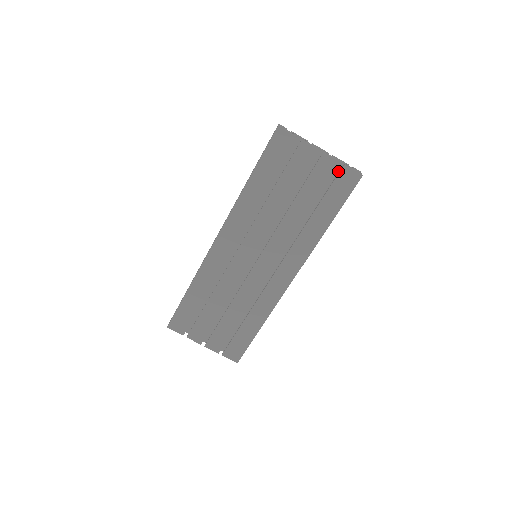
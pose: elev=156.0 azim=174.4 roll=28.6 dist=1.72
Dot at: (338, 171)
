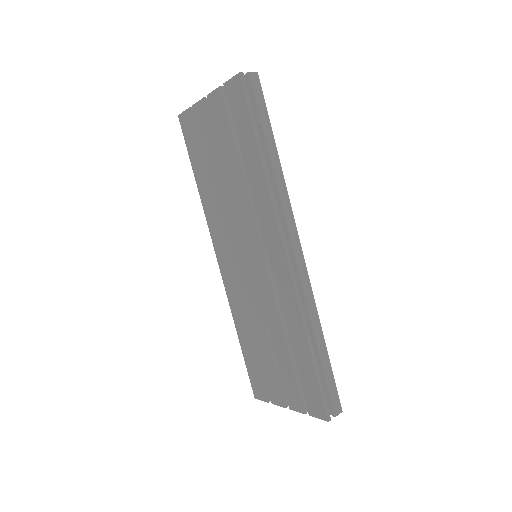
Dot at: occluded
